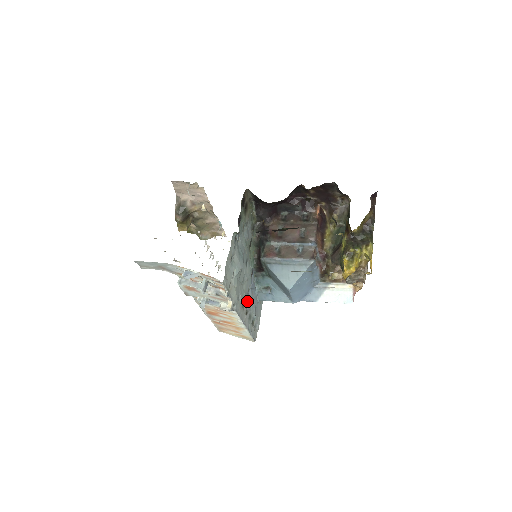
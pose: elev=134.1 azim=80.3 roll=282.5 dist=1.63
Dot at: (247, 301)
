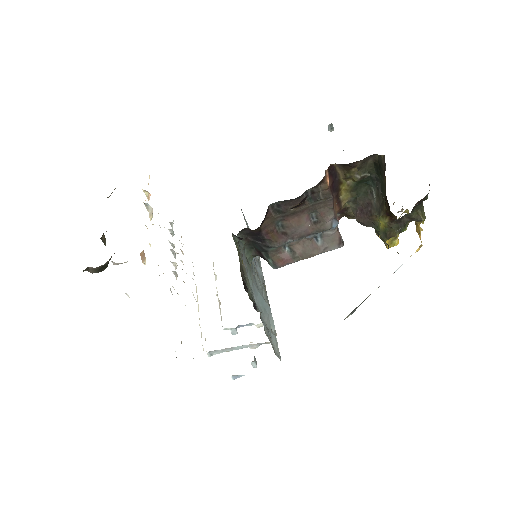
Dot at: (261, 280)
